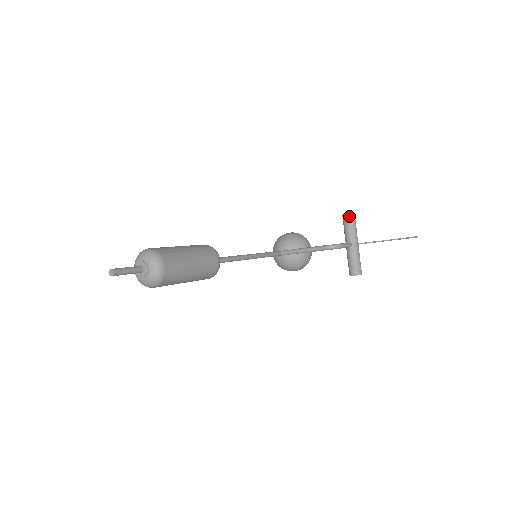
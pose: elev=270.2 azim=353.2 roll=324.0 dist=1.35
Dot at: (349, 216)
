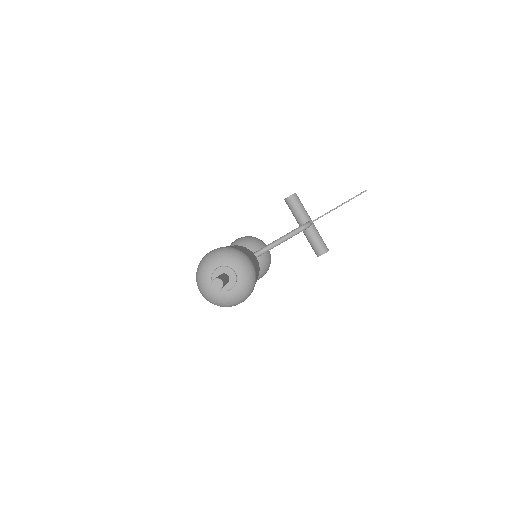
Dot at: (294, 196)
